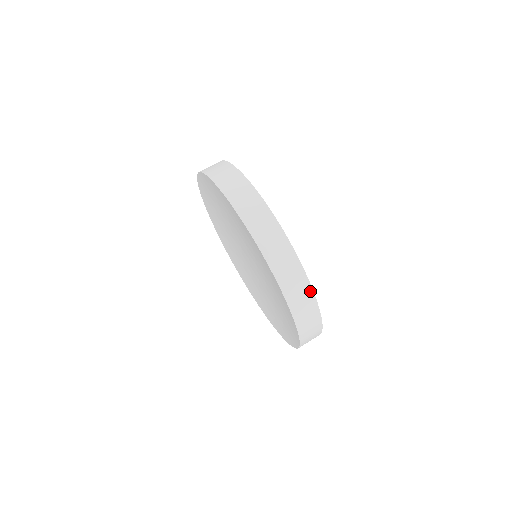
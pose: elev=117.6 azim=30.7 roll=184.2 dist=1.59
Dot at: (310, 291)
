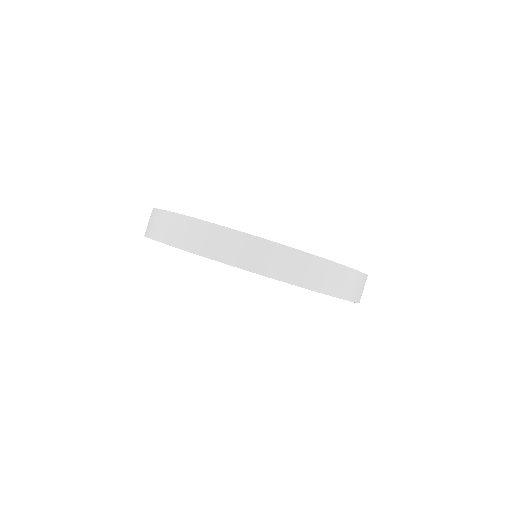
Dot at: (349, 271)
